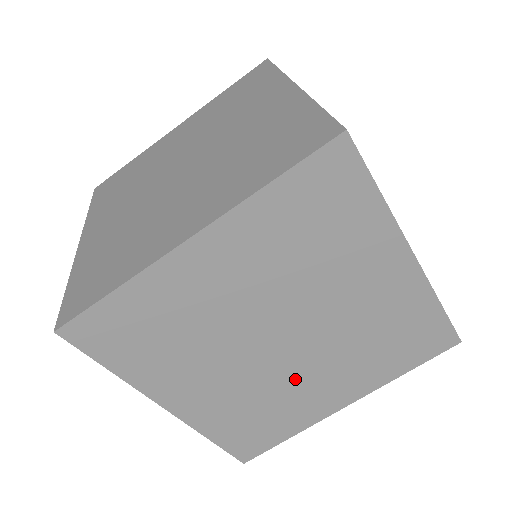
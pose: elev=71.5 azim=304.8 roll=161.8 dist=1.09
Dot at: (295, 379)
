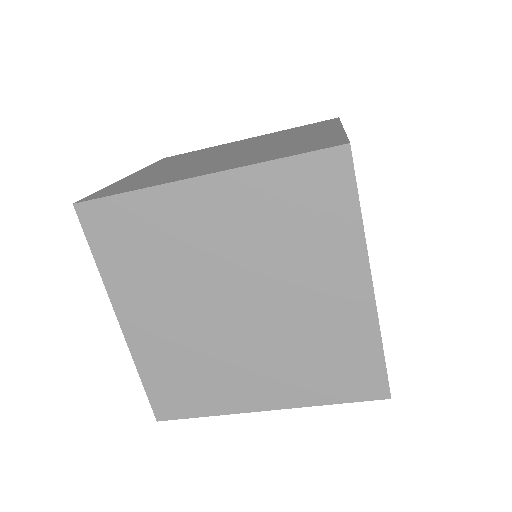
Dot at: (233, 354)
